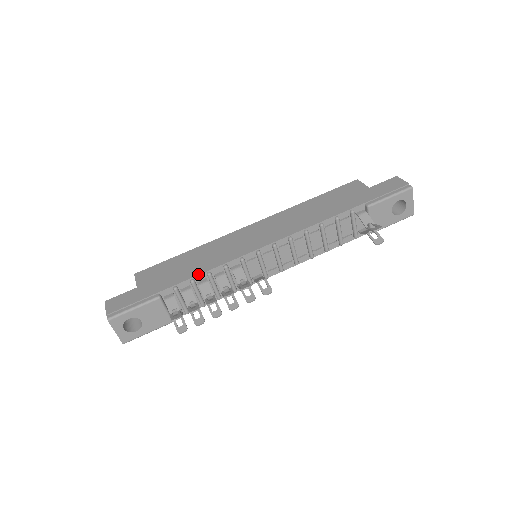
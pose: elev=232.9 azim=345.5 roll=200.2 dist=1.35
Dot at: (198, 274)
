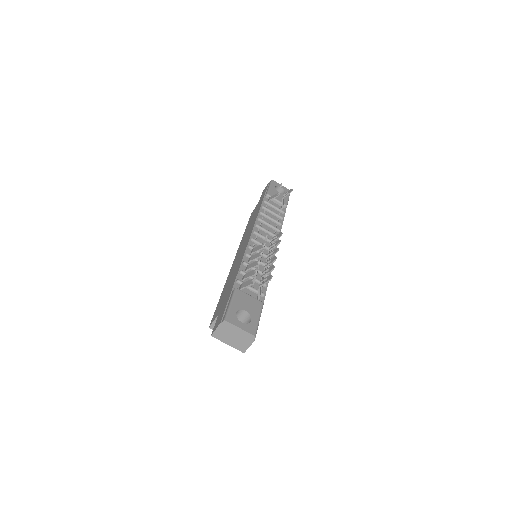
Dot at: (239, 268)
